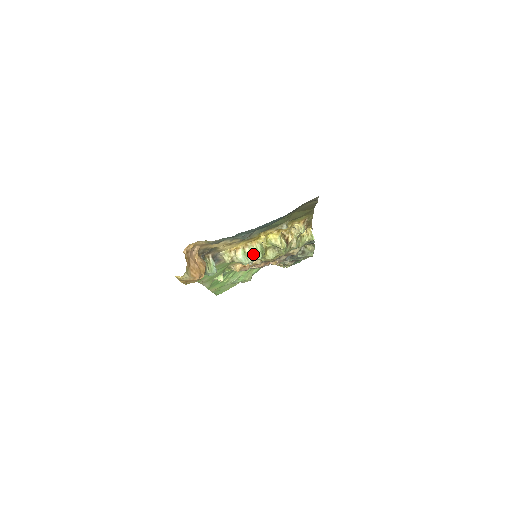
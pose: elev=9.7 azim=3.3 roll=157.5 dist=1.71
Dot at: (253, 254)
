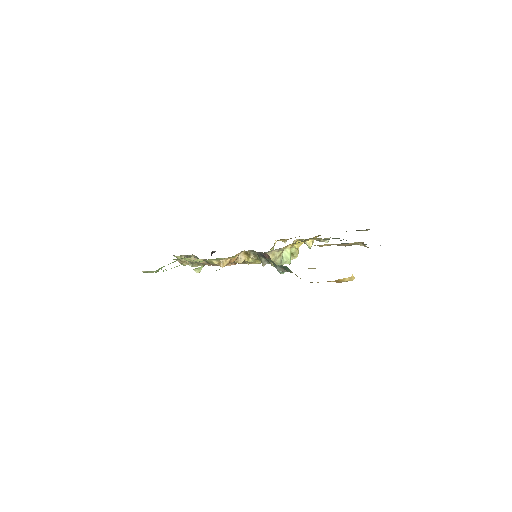
Dot at: (288, 257)
